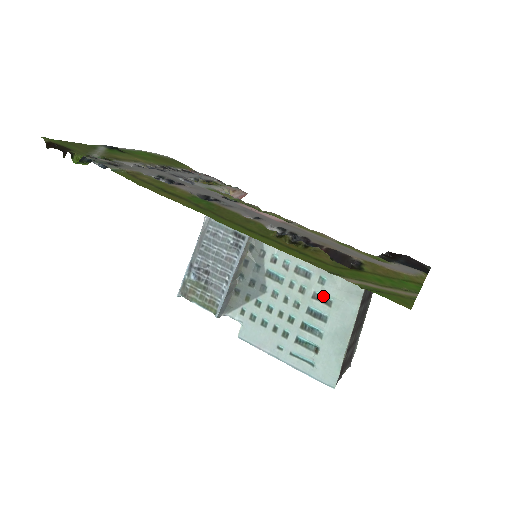
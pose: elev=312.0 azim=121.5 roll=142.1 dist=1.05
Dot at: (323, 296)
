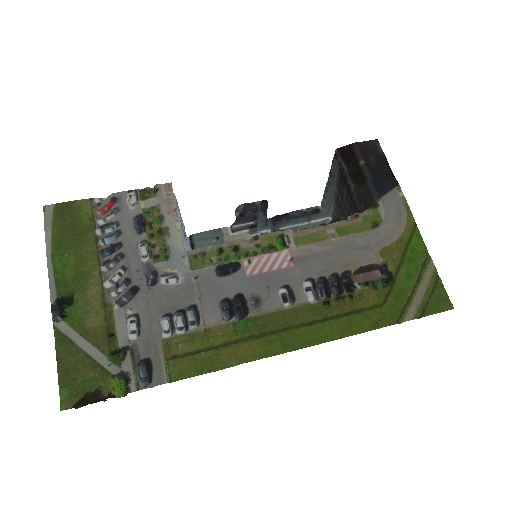
Dot at: occluded
